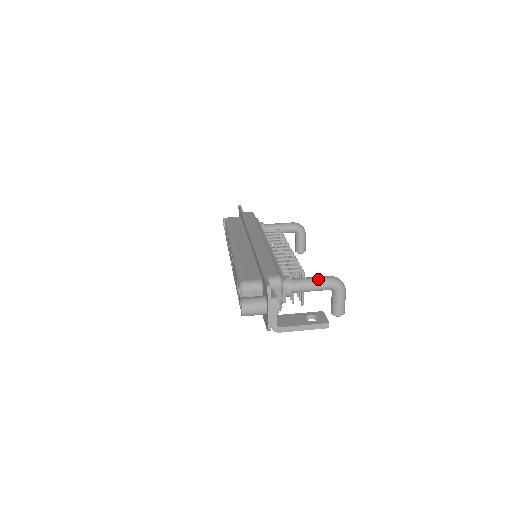
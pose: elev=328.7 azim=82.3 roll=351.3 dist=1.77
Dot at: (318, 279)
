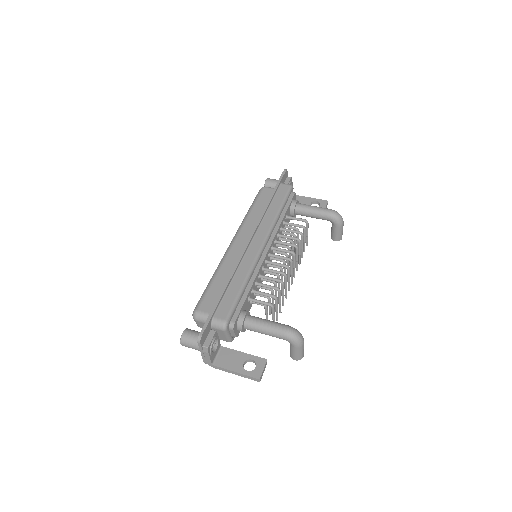
Dot at: (272, 328)
